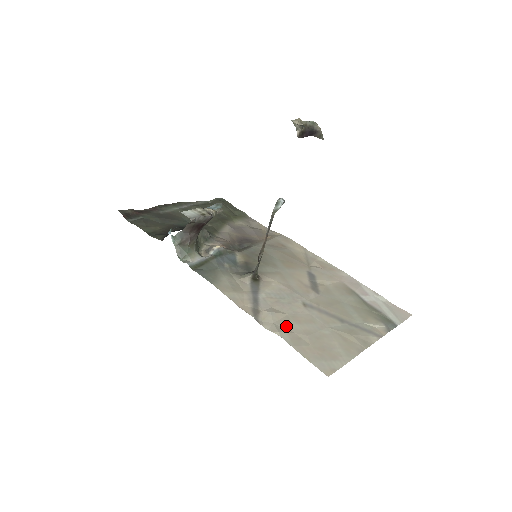
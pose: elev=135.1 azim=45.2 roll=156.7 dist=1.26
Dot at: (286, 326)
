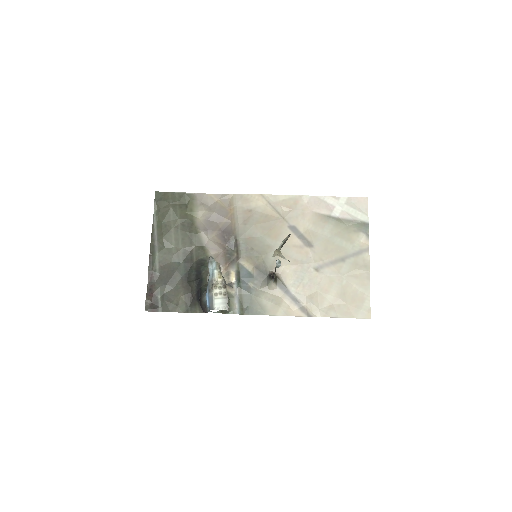
Dot at: (326, 304)
